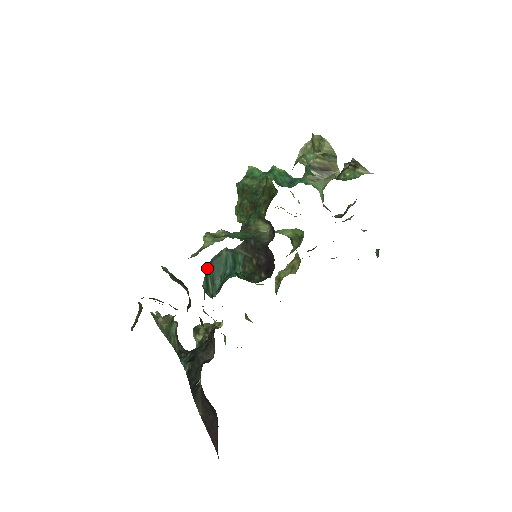
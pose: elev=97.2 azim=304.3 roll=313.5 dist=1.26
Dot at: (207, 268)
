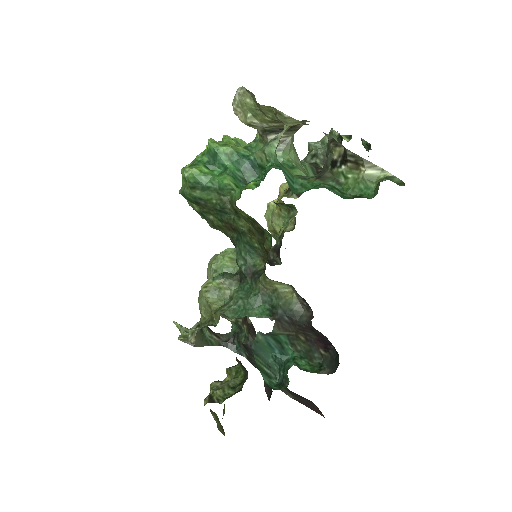
Dot at: occluded
